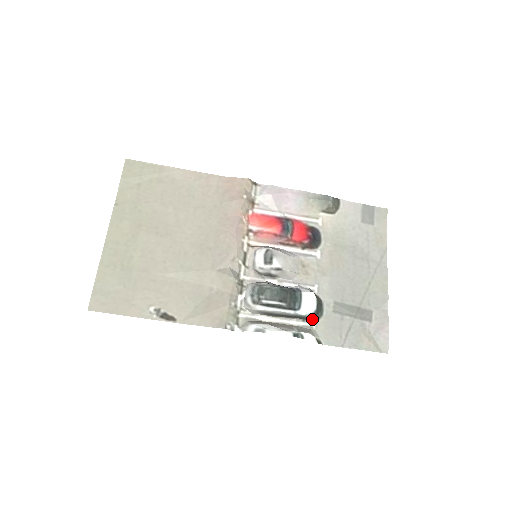
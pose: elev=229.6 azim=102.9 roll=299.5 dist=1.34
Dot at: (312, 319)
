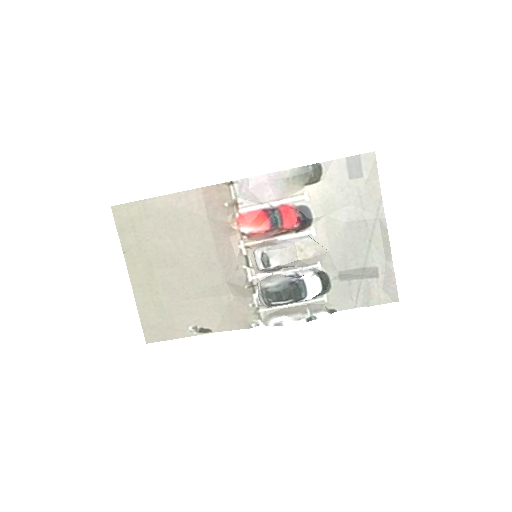
Dot at: (322, 294)
